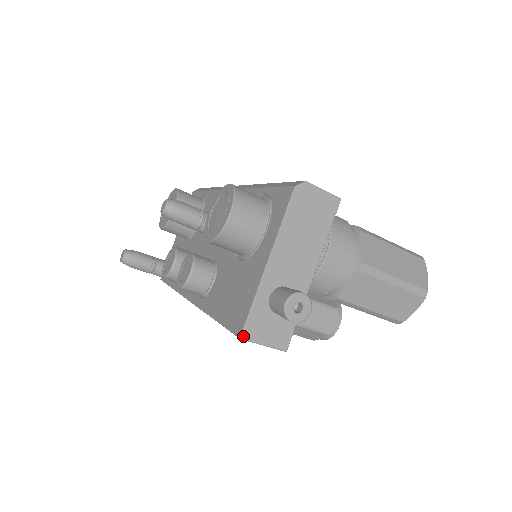
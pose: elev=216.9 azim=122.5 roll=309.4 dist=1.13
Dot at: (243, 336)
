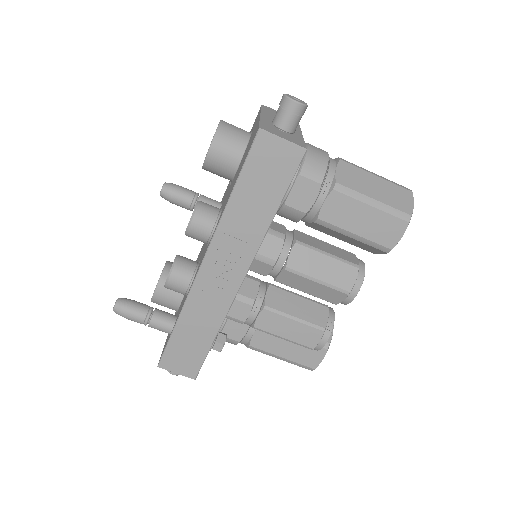
Dot at: (261, 128)
